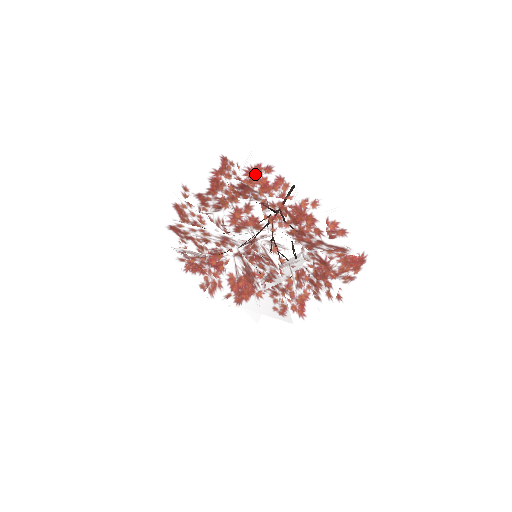
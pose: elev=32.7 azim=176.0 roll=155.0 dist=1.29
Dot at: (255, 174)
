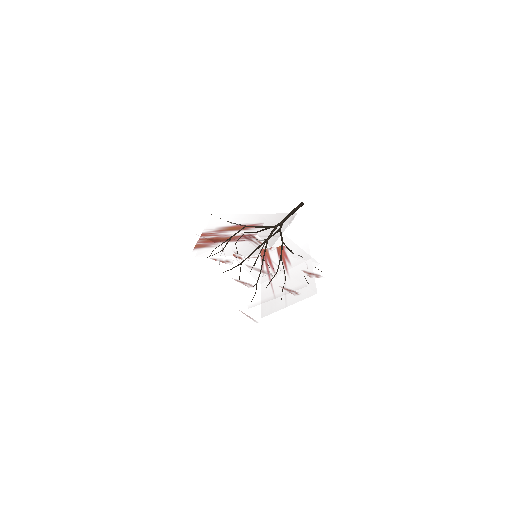
Dot at: occluded
